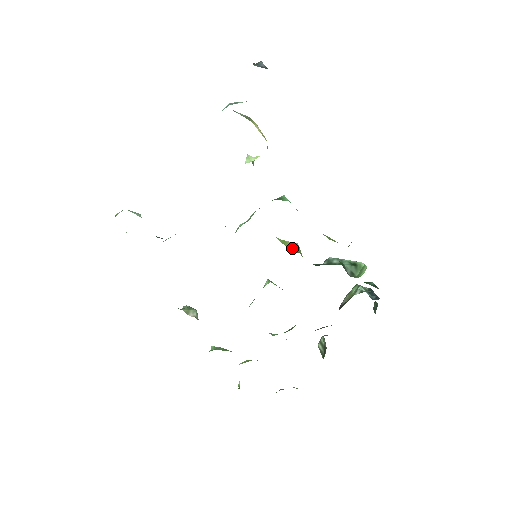
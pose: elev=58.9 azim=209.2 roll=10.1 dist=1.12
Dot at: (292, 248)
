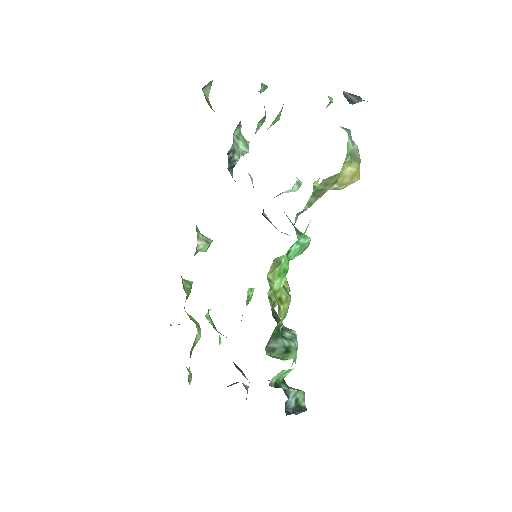
Dot at: (274, 280)
